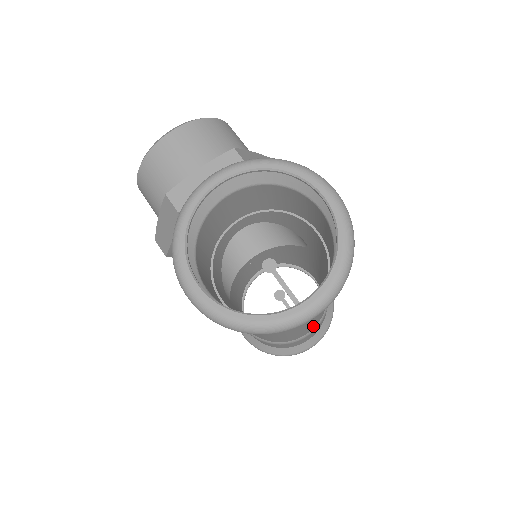
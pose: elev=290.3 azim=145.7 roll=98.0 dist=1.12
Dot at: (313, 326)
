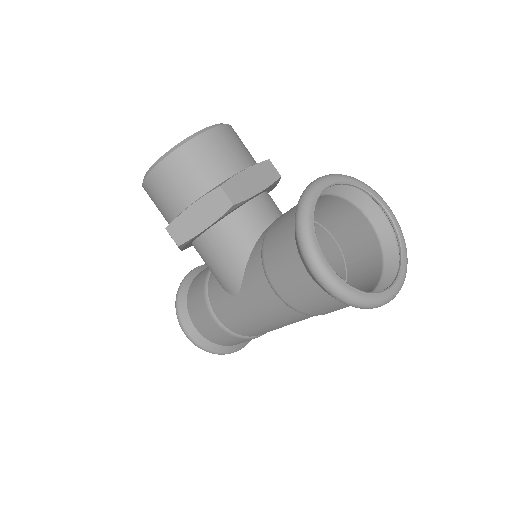
Dot at: occluded
